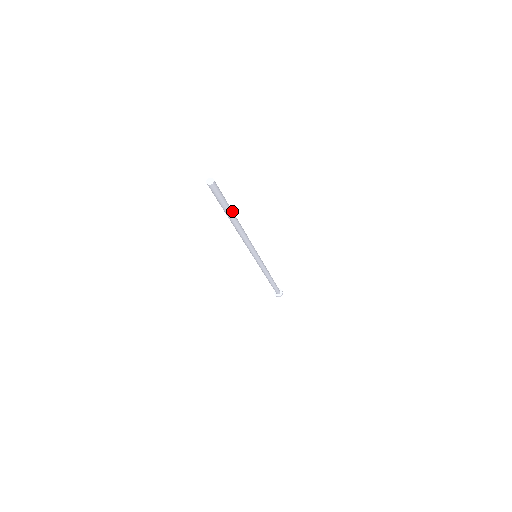
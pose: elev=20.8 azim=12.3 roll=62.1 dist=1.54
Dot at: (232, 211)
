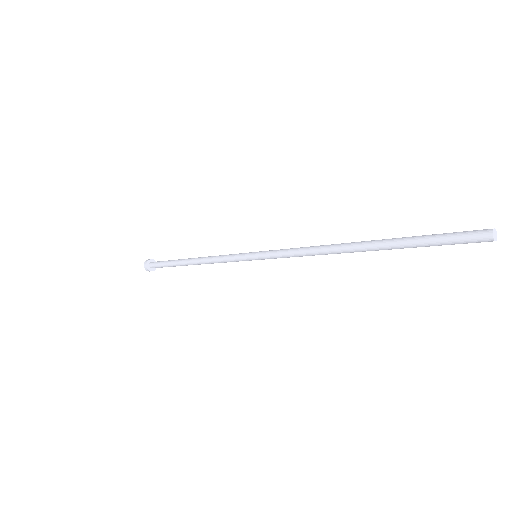
Dot at: occluded
